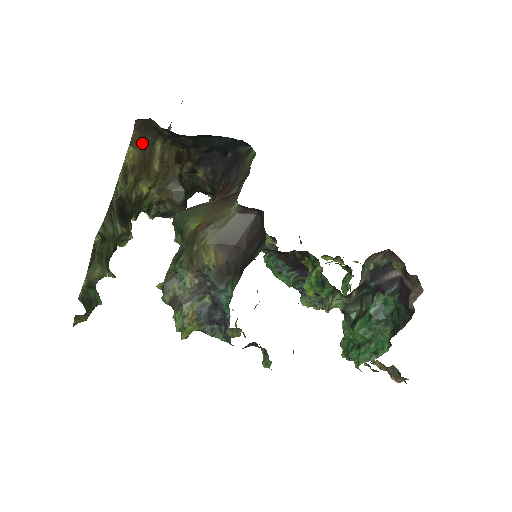
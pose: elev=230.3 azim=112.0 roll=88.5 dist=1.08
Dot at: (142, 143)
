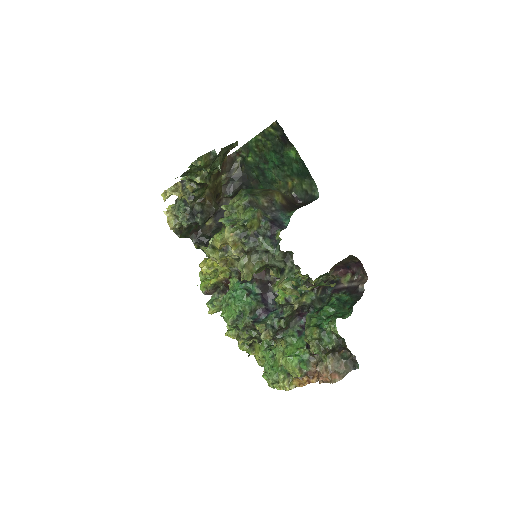
Dot at: (223, 166)
